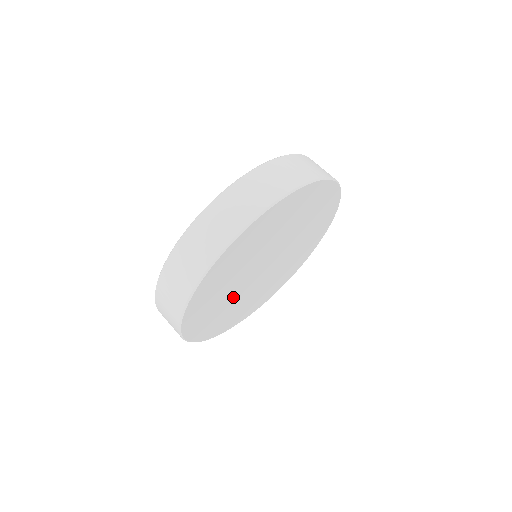
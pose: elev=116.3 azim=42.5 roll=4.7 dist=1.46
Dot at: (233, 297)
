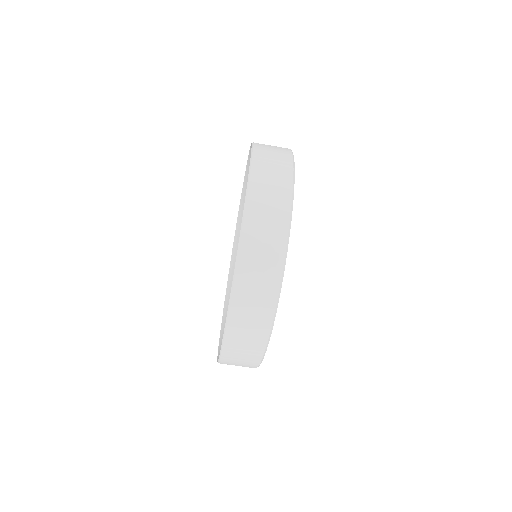
Dot at: occluded
